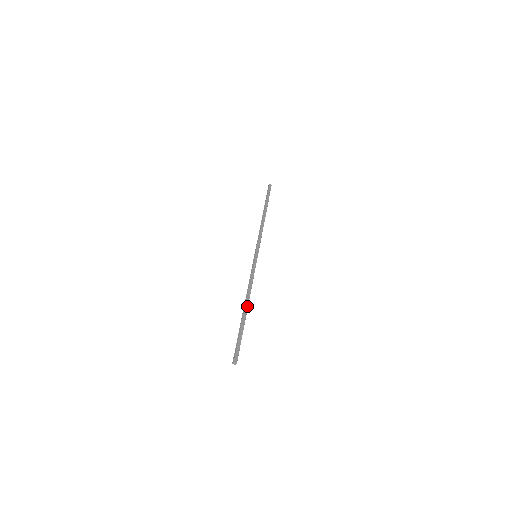
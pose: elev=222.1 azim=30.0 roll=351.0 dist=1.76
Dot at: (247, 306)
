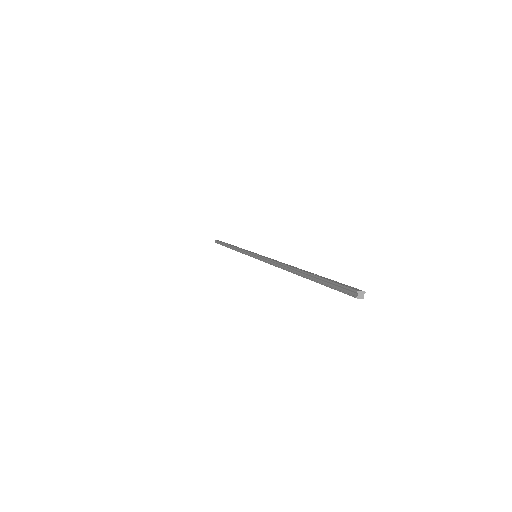
Dot at: (297, 268)
